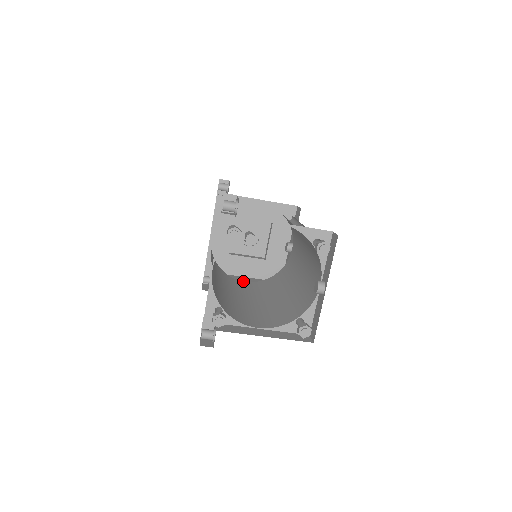
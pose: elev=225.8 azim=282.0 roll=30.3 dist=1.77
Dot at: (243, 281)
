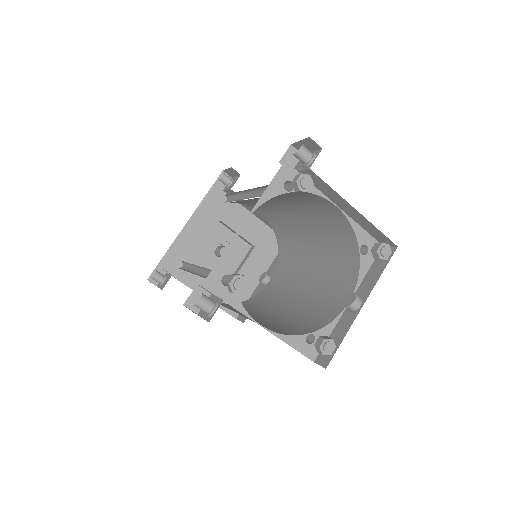
Dot at: occluded
